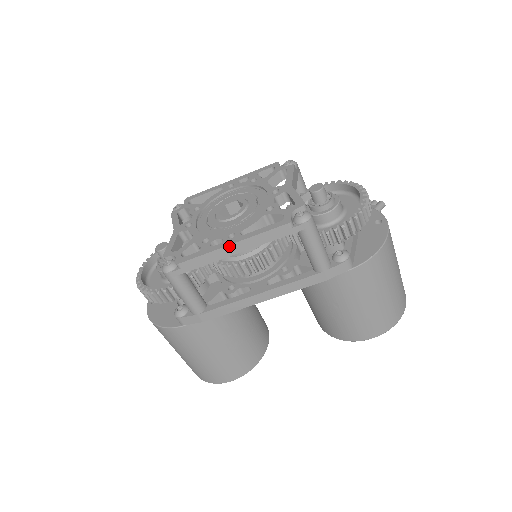
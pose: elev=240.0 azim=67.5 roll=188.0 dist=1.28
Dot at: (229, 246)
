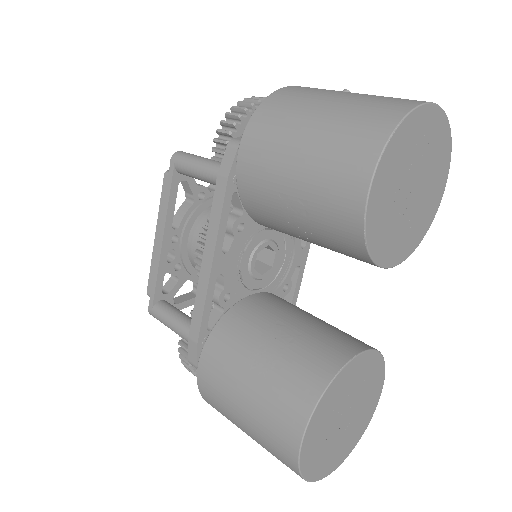
Dot at: (155, 239)
